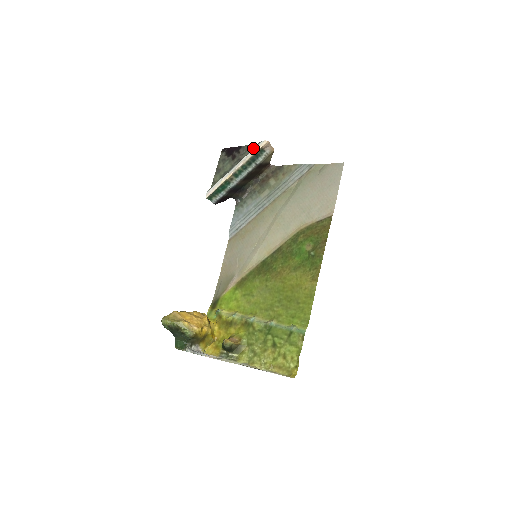
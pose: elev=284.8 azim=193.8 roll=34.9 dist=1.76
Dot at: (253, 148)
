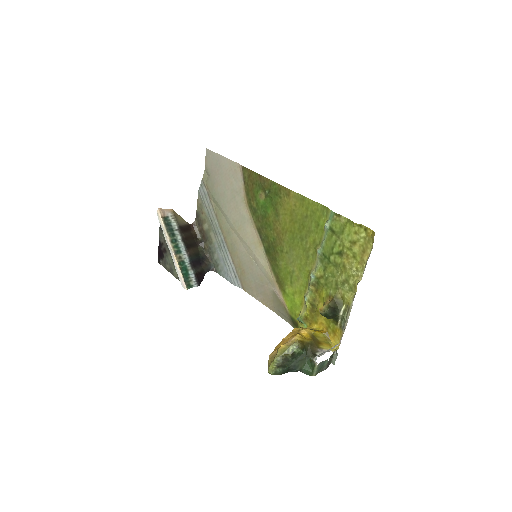
Dot at: occluded
